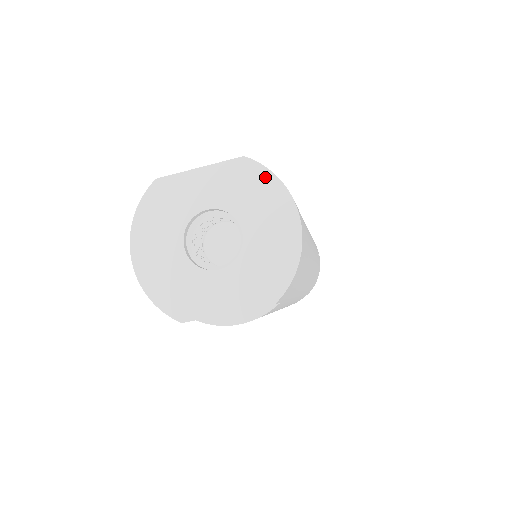
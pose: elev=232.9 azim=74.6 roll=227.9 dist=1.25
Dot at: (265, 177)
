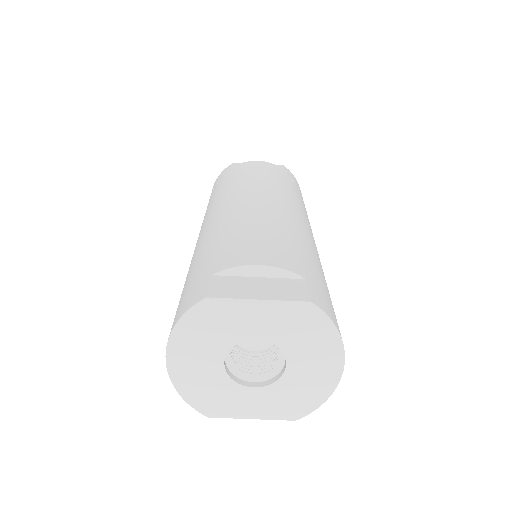
Dot at: (325, 326)
